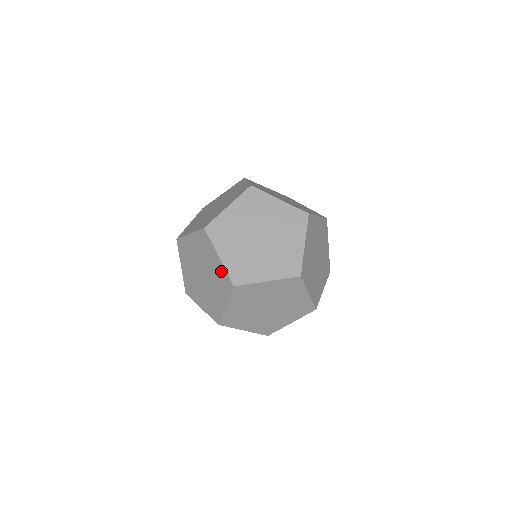
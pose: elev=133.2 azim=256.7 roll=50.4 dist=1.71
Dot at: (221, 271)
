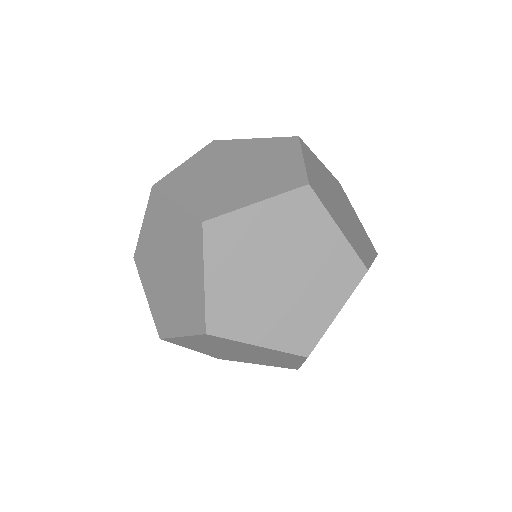
Dot at: (197, 297)
